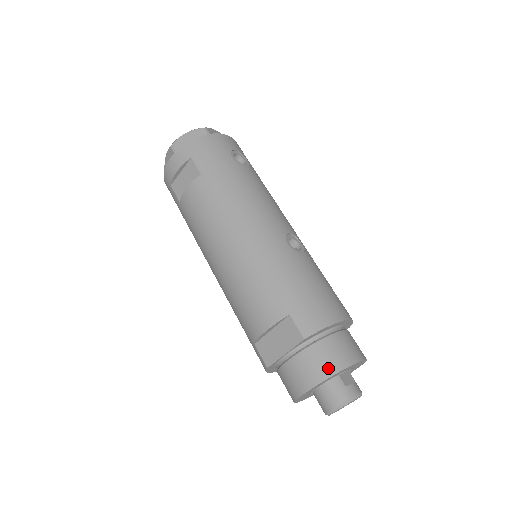
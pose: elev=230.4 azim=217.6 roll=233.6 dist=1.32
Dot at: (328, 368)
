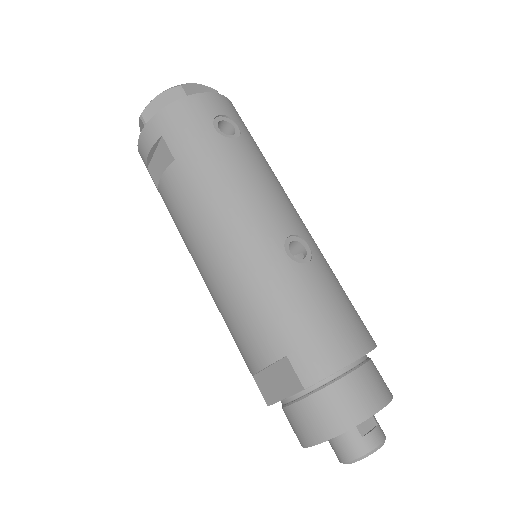
Dot at: (336, 424)
